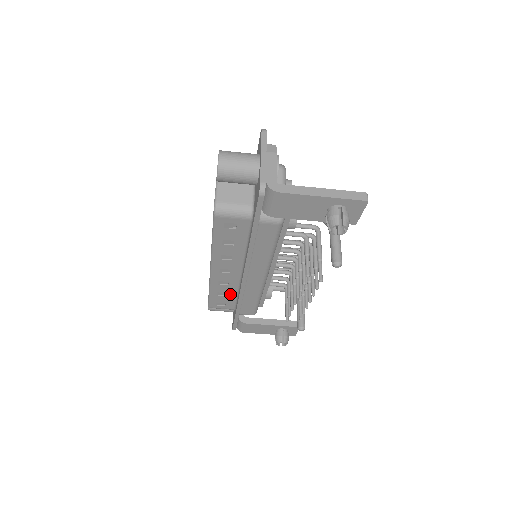
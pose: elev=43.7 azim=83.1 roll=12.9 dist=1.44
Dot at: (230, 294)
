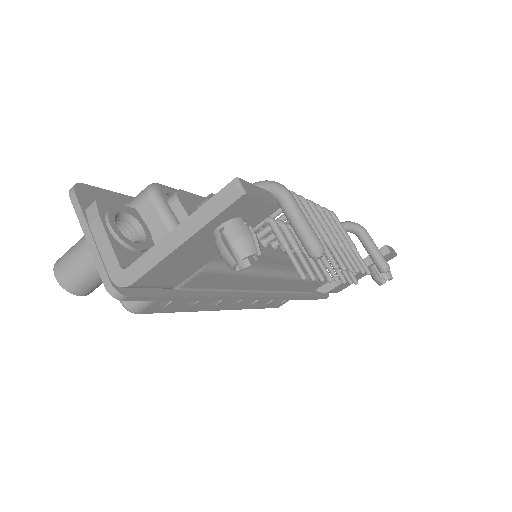
Dot at: occluded
